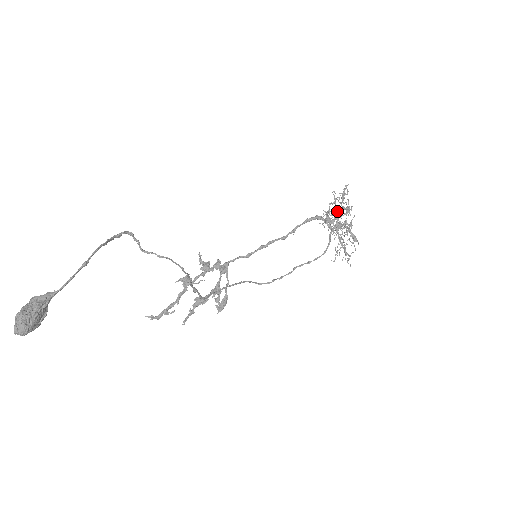
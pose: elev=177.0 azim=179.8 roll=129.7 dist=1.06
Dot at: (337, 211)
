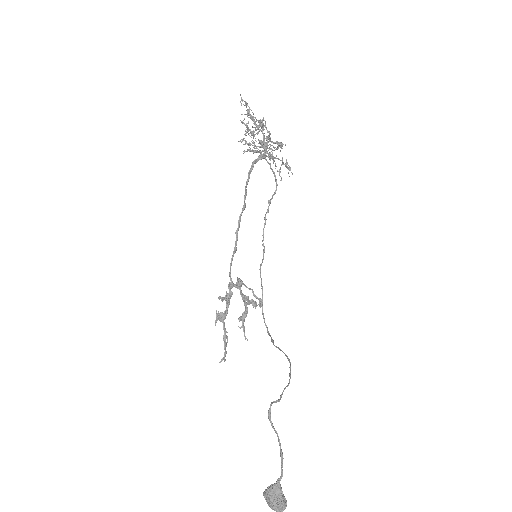
Dot at: occluded
